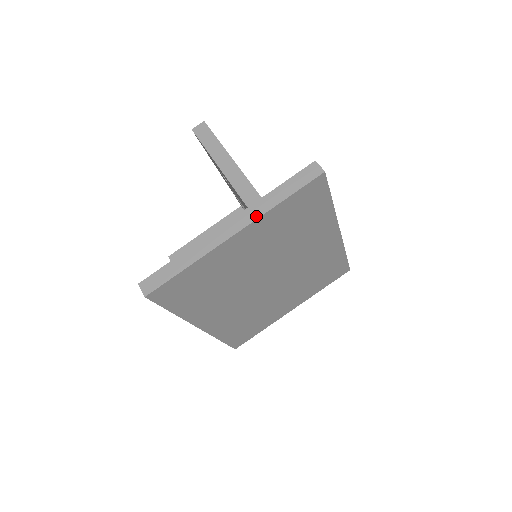
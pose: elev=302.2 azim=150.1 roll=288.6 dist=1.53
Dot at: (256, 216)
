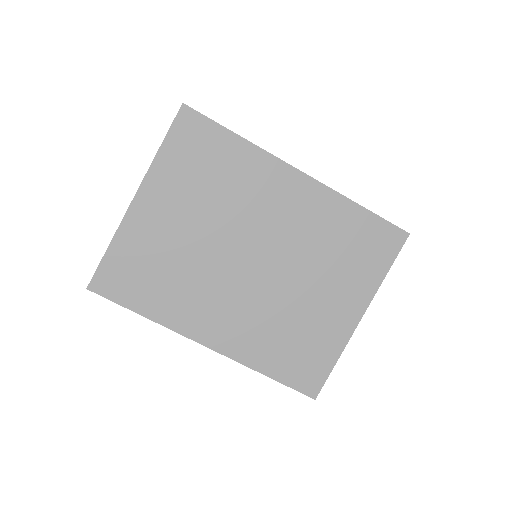
Dot at: (146, 173)
